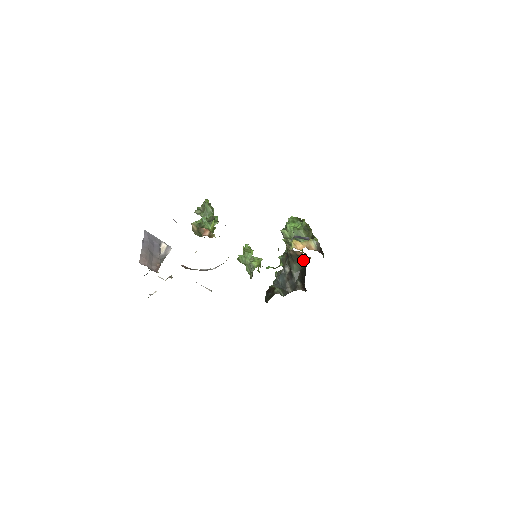
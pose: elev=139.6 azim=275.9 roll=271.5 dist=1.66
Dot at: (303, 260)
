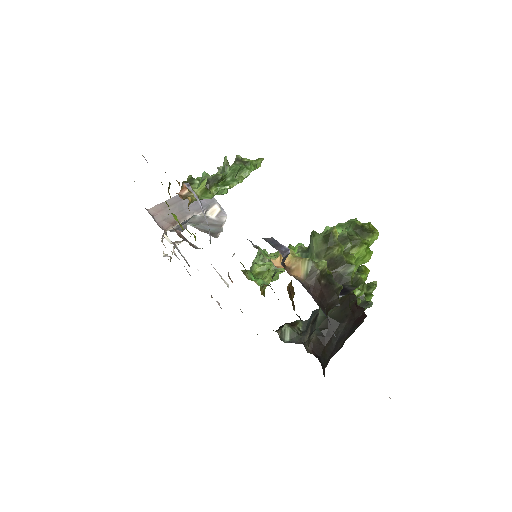
Dot at: occluded
